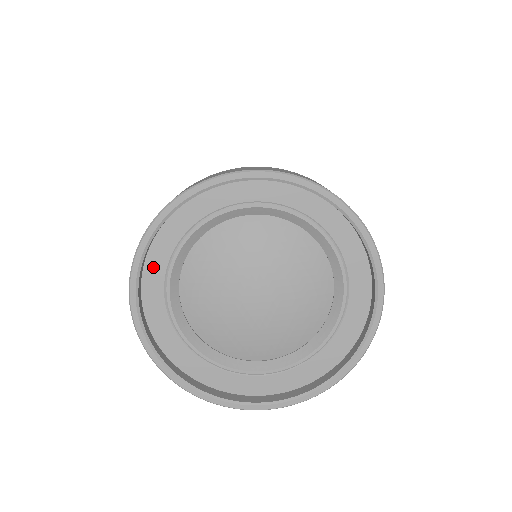
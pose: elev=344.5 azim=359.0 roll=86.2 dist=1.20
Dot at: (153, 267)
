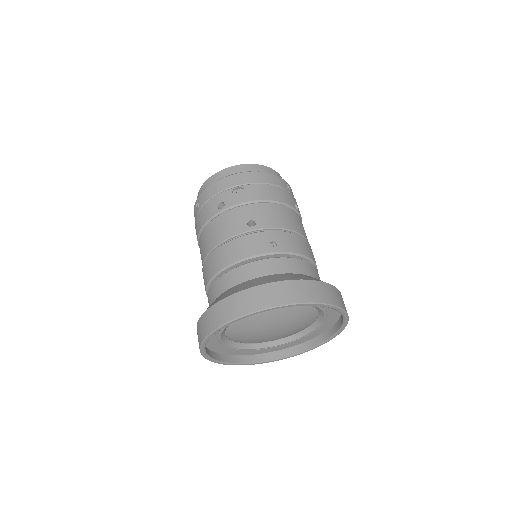
Dot at: occluded
